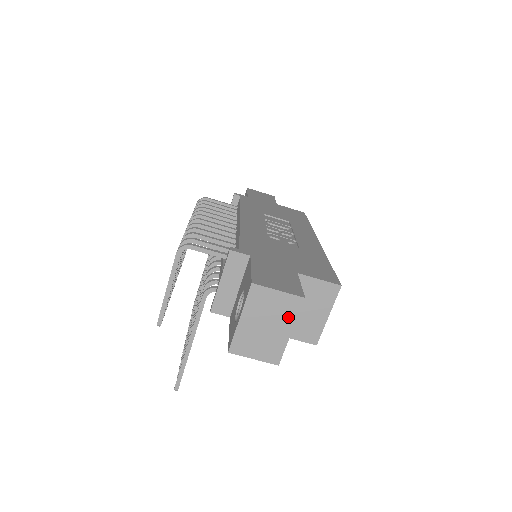
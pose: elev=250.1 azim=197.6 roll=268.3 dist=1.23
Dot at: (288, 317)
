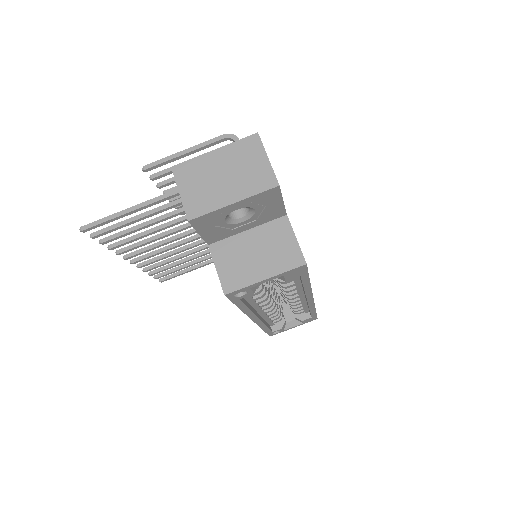
Dot at: (248, 187)
